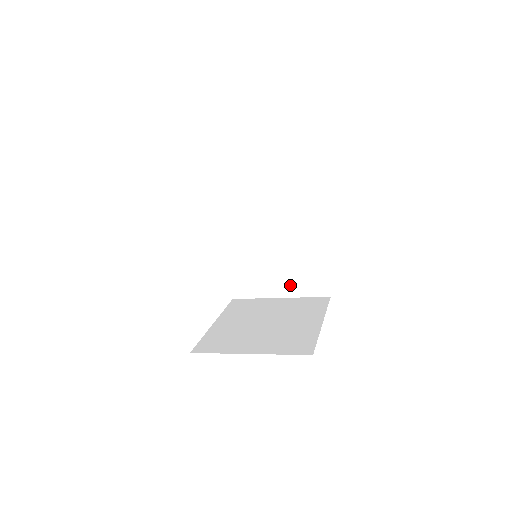
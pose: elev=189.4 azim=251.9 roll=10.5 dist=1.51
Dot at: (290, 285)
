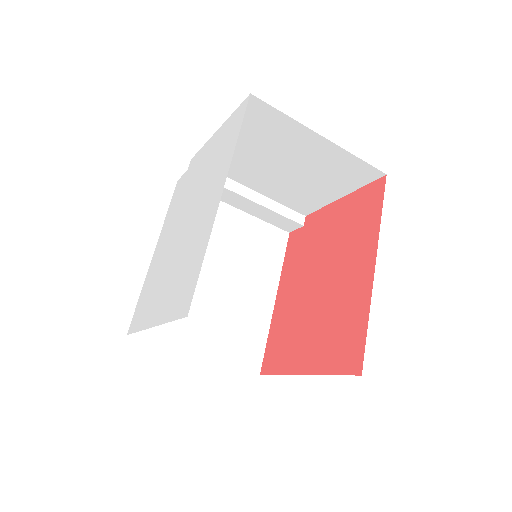
Dot at: (218, 342)
